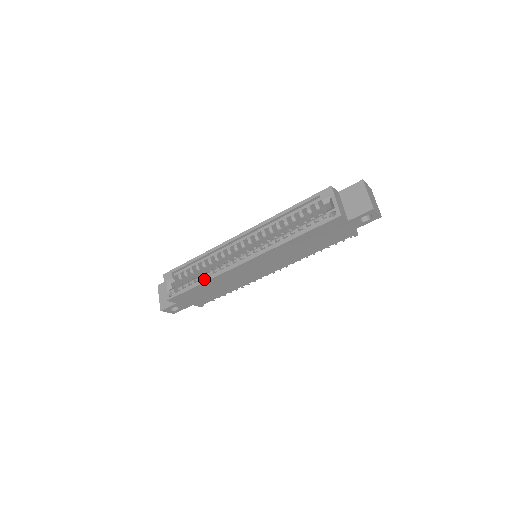
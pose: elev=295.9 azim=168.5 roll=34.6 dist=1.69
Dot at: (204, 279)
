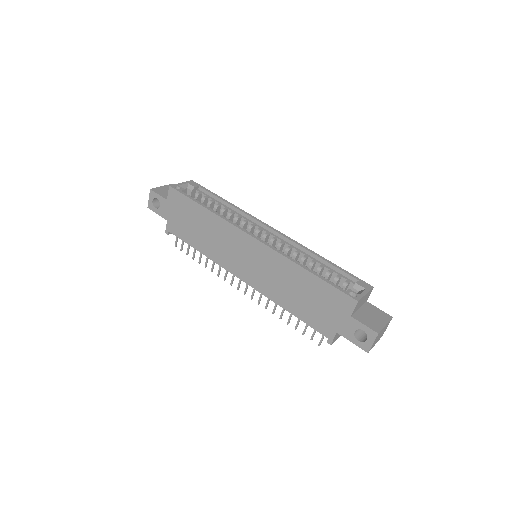
Dot at: (213, 210)
